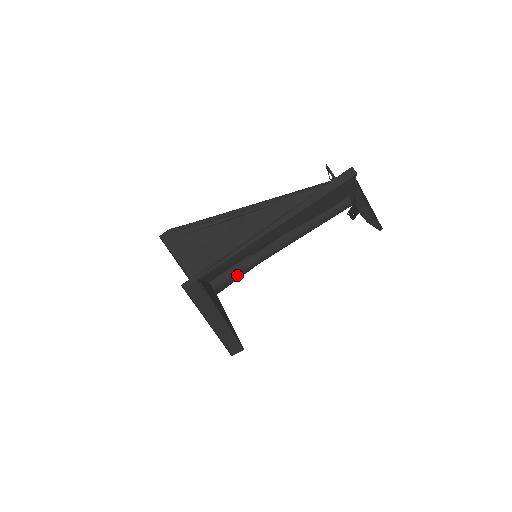
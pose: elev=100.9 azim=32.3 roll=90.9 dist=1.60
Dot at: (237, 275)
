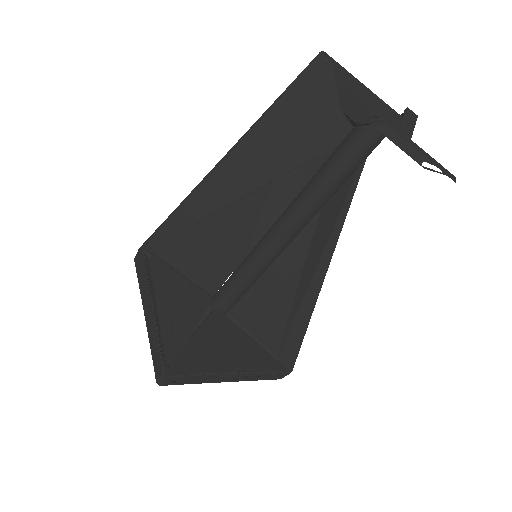
Dot at: (232, 284)
